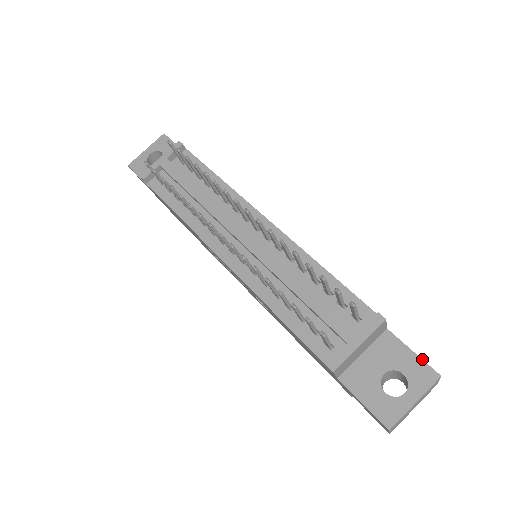
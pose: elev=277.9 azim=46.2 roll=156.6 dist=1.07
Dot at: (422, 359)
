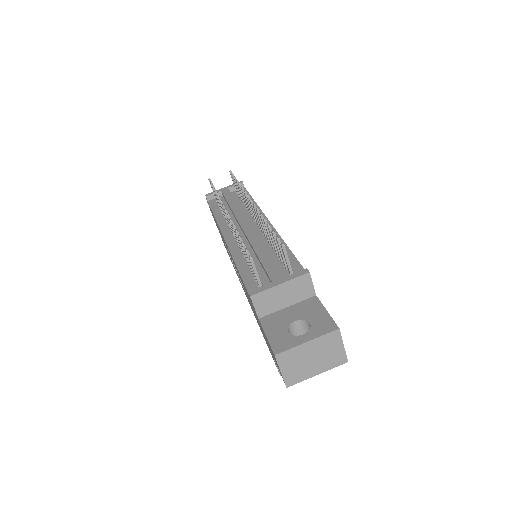
Dot at: occluded
